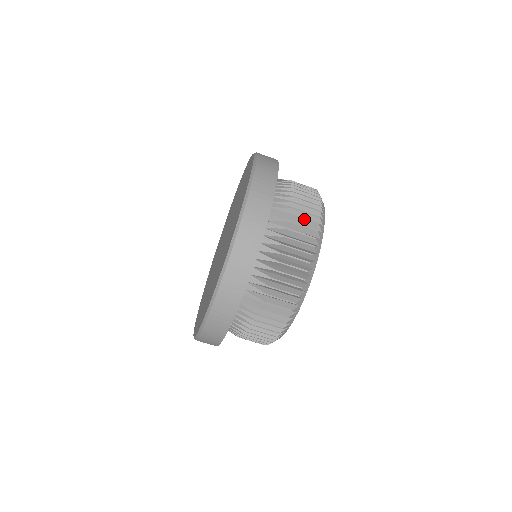
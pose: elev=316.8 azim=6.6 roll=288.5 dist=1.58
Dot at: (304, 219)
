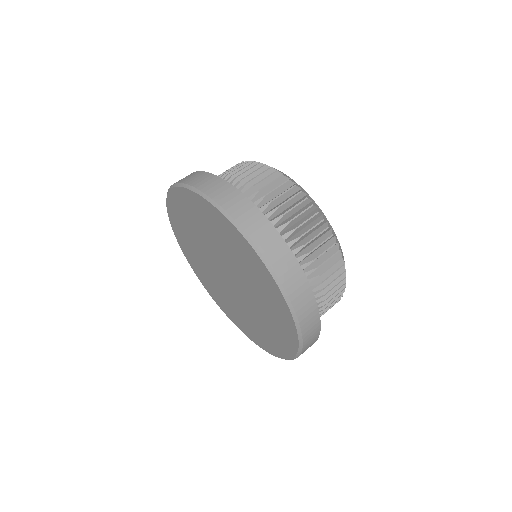
Dot at: (321, 245)
